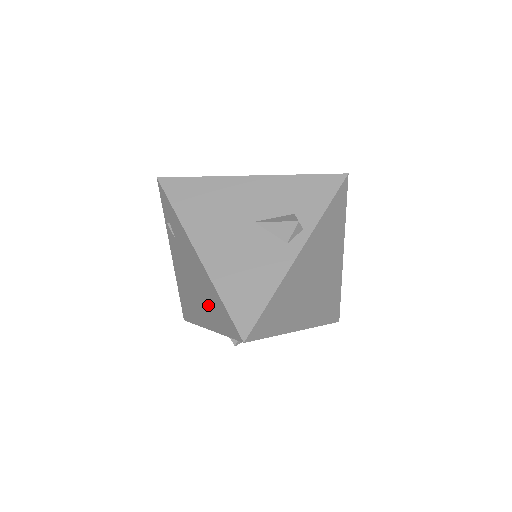
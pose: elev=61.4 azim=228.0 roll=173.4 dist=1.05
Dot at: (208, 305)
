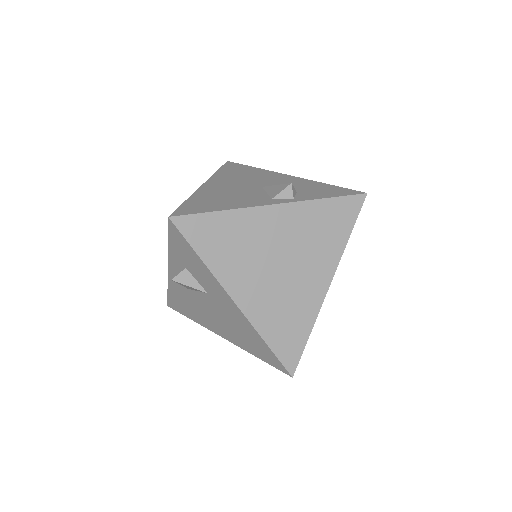
Dot at: occluded
